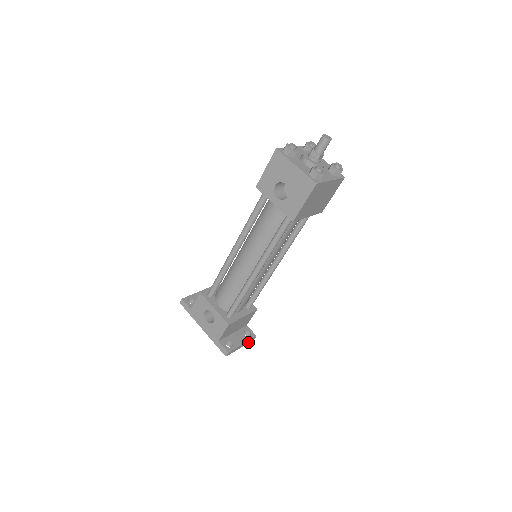
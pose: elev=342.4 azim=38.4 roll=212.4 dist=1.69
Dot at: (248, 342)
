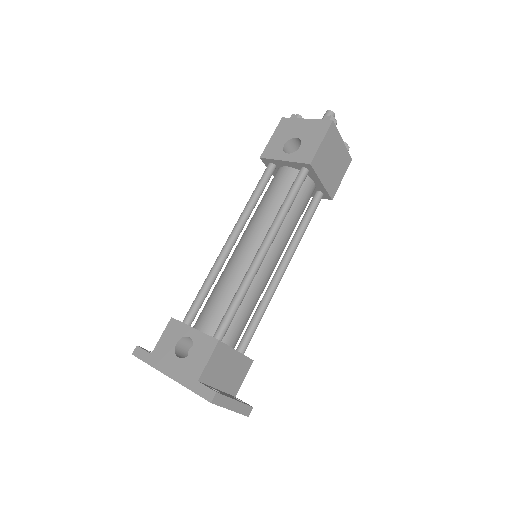
Dot at: (241, 411)
